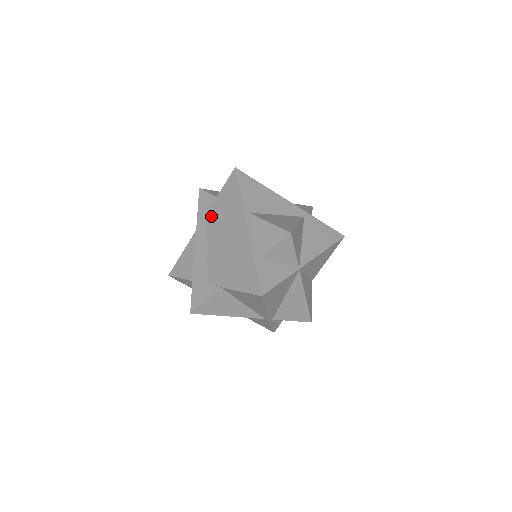
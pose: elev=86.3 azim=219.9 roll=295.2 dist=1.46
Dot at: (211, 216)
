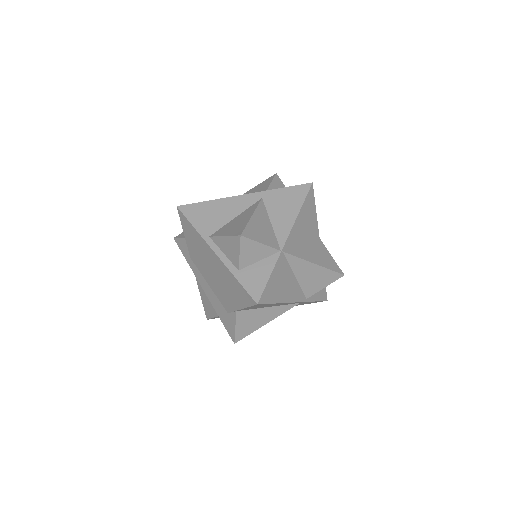
Dot at: (193, 256)
